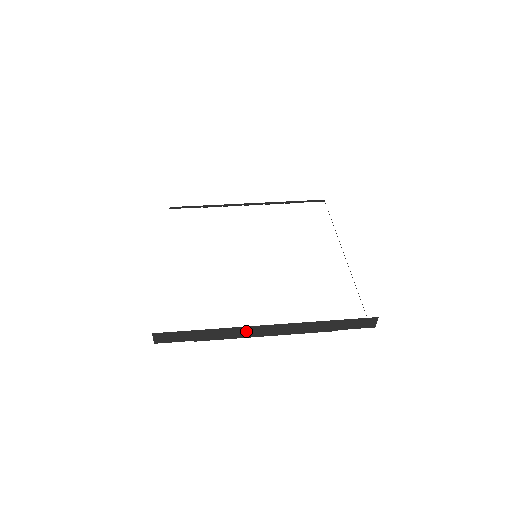
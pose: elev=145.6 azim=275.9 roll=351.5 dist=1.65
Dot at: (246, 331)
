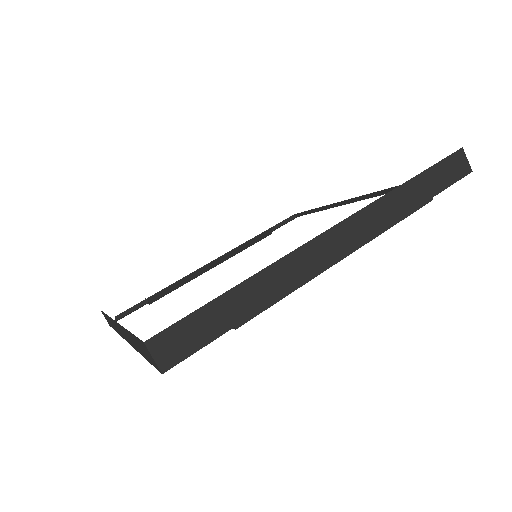
Dot at: (307, 259)
